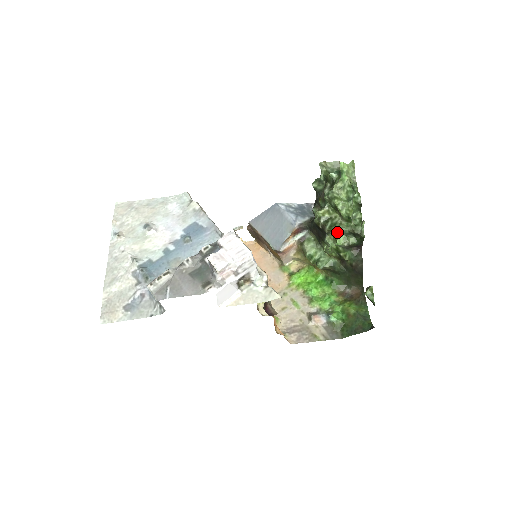
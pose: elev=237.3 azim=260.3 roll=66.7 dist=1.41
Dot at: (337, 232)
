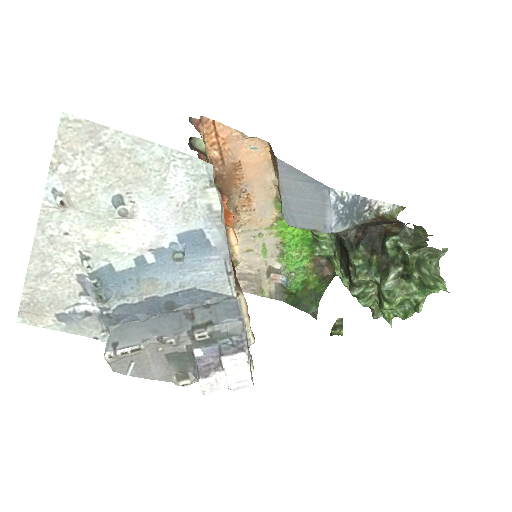
Dot at: occluded
